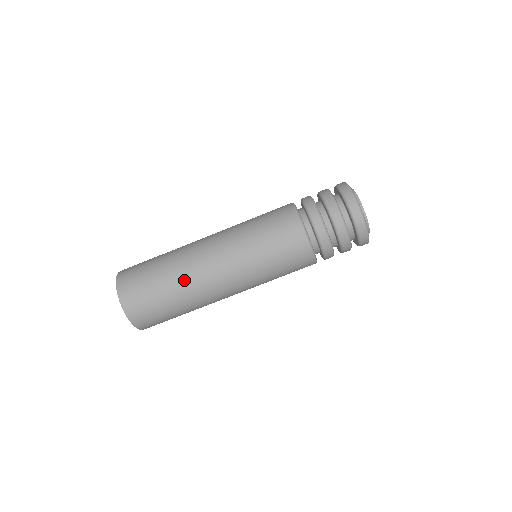
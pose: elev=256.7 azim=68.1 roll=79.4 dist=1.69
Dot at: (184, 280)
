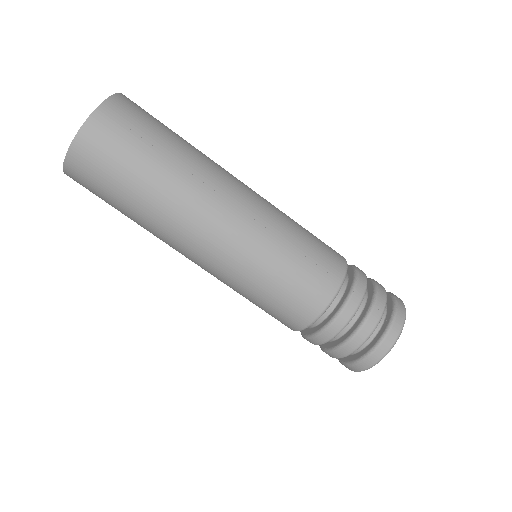
Dot at: (168, 204)
